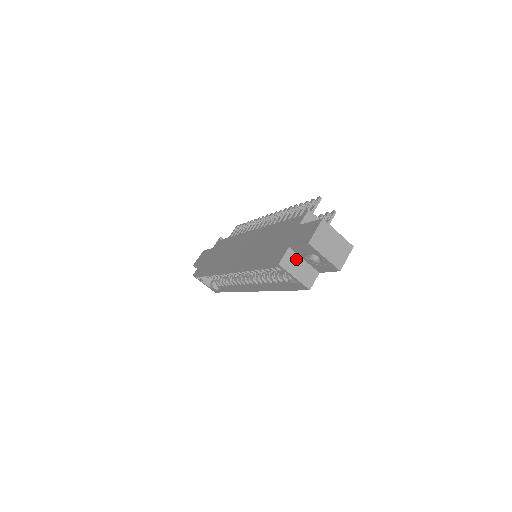
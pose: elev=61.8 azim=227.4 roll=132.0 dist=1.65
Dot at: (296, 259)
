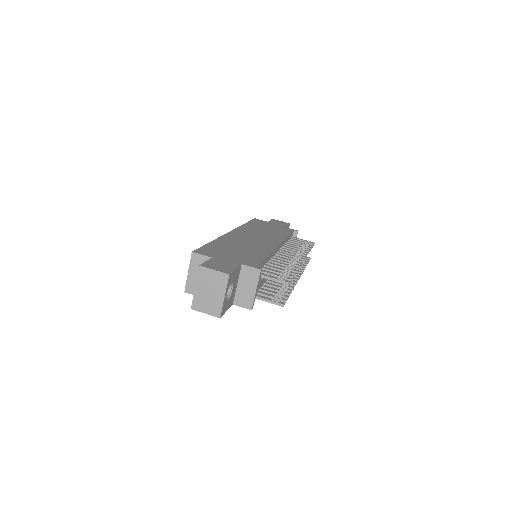
Dot at: occluded
